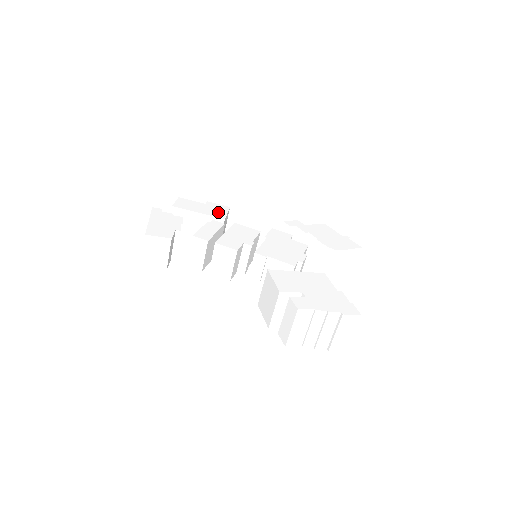
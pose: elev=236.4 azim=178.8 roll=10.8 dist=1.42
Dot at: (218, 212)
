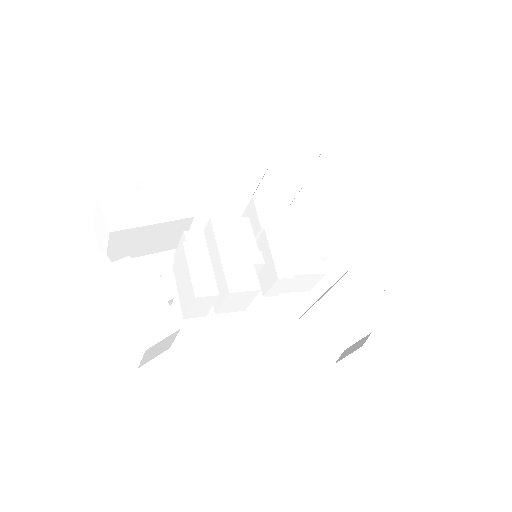
Dot at: (174, 202)
